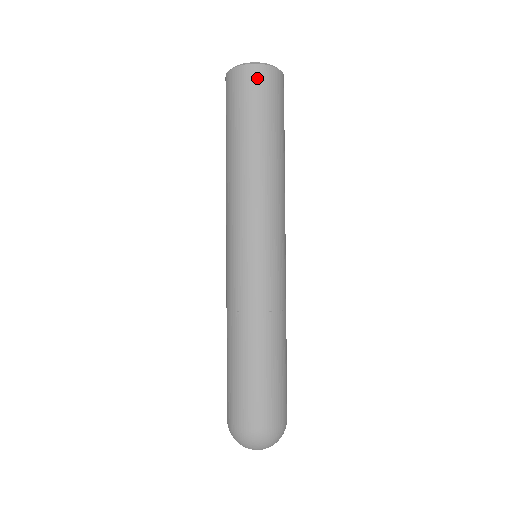
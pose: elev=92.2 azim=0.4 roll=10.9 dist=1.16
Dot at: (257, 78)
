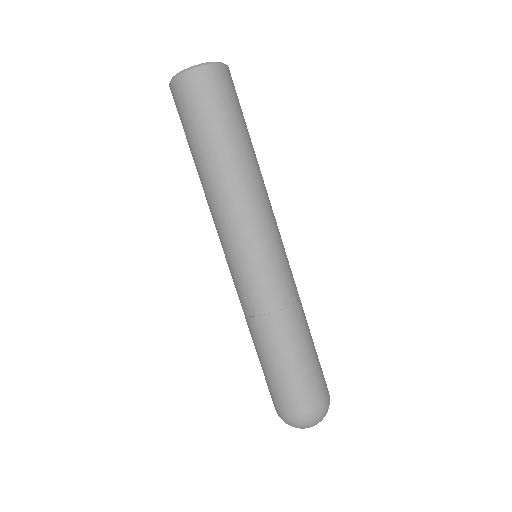
Dot at: (199, 83)
